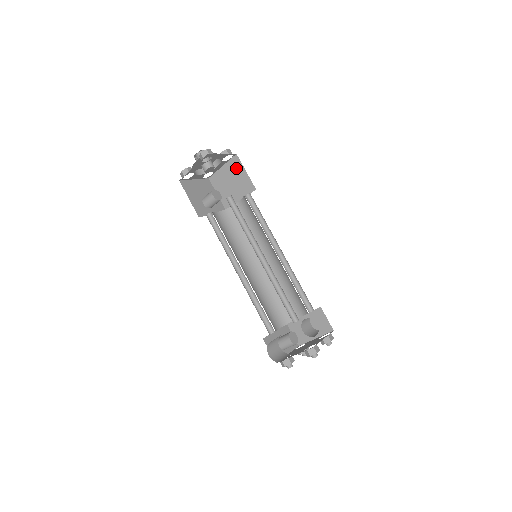
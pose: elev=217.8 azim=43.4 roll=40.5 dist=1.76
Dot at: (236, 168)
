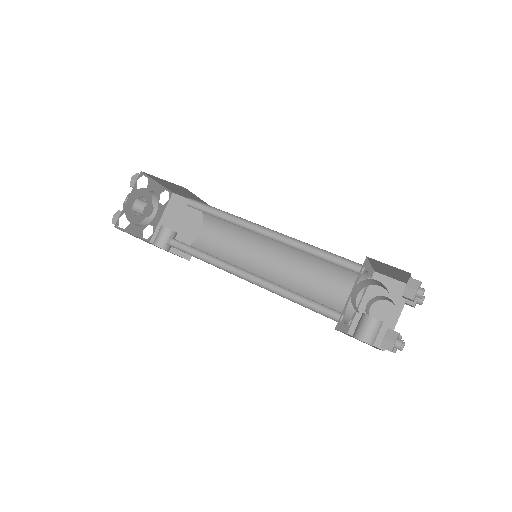
Dot at: (179, 206)
